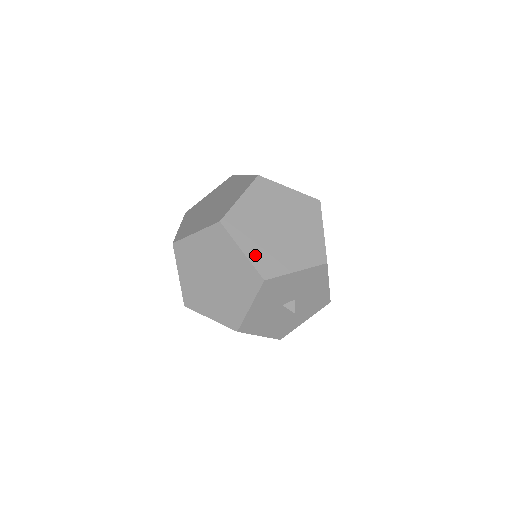
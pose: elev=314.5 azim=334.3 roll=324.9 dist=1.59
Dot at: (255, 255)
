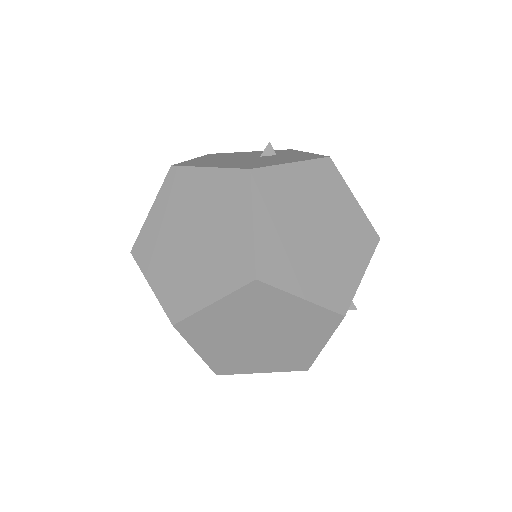
Dot at: (318, 292)
